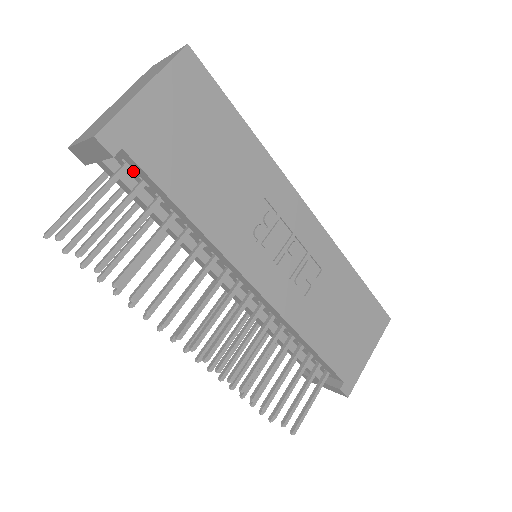
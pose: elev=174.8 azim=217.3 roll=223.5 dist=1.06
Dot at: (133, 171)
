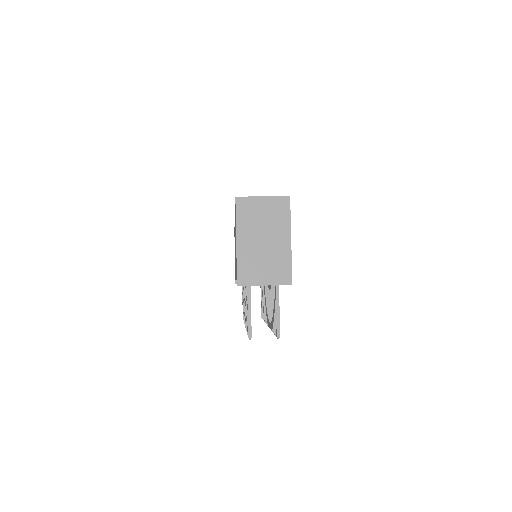
Dot at: occluded
